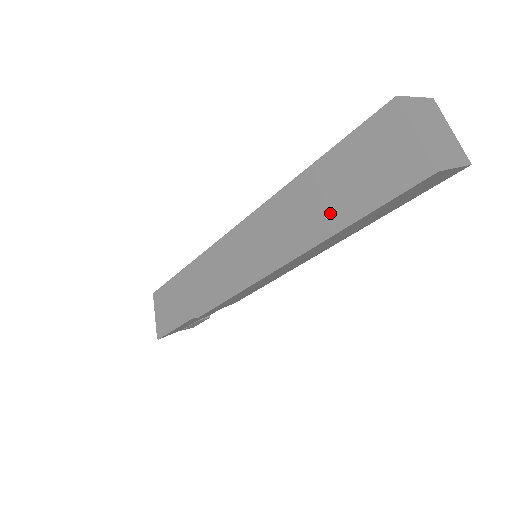
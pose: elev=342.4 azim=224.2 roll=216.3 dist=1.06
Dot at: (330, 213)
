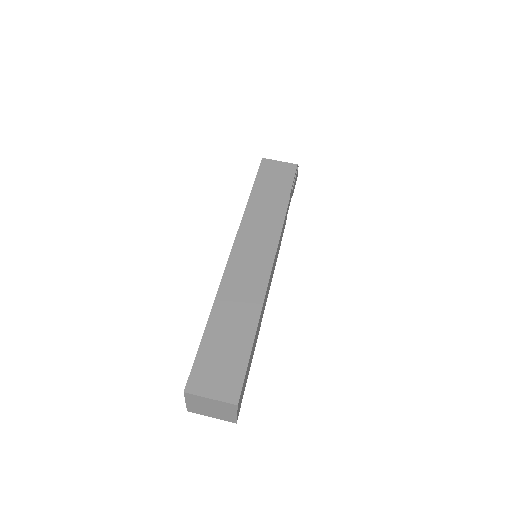
Dot at: occluded
